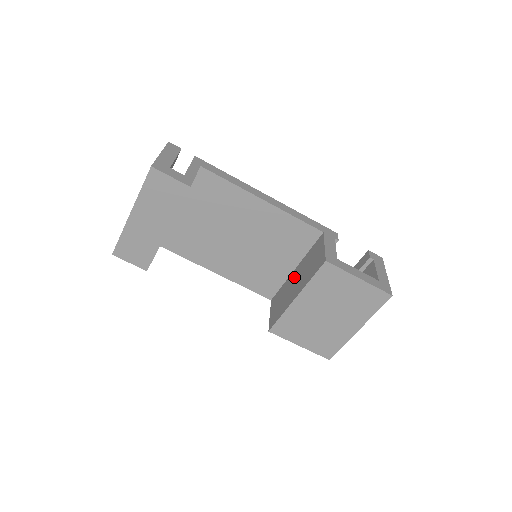
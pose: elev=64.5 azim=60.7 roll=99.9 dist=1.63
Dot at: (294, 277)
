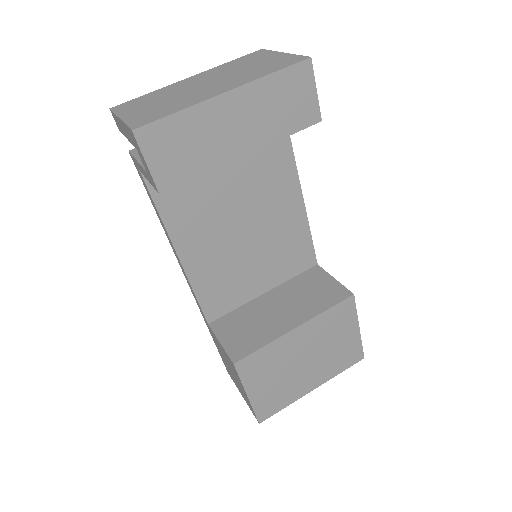
Dot at: (270, 302)
